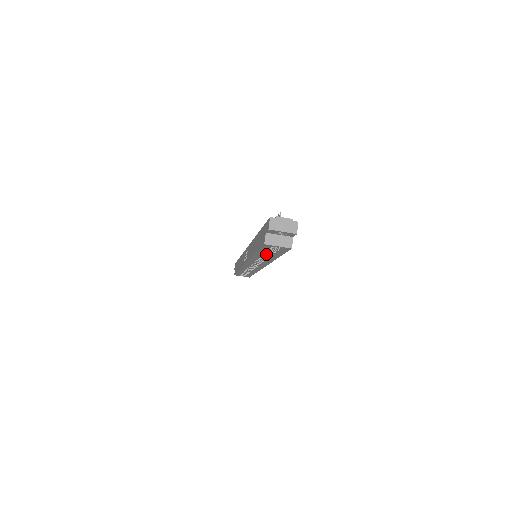
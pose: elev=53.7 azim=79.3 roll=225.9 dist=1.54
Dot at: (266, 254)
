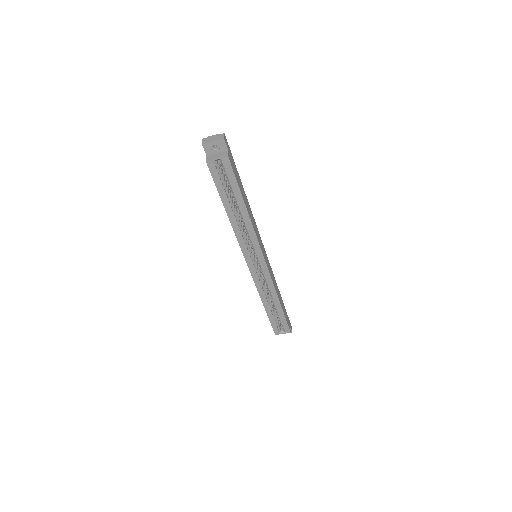
Dot at: (240, 214)
